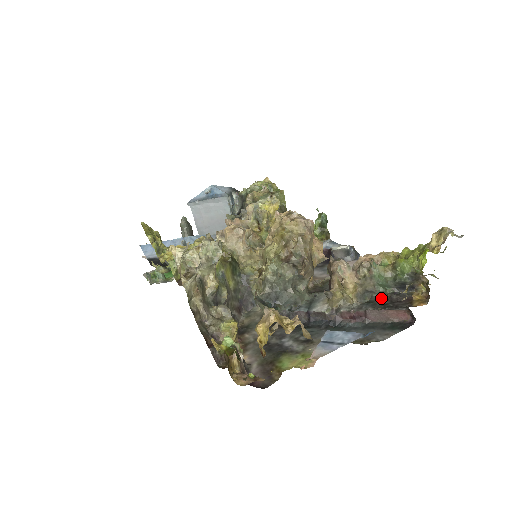
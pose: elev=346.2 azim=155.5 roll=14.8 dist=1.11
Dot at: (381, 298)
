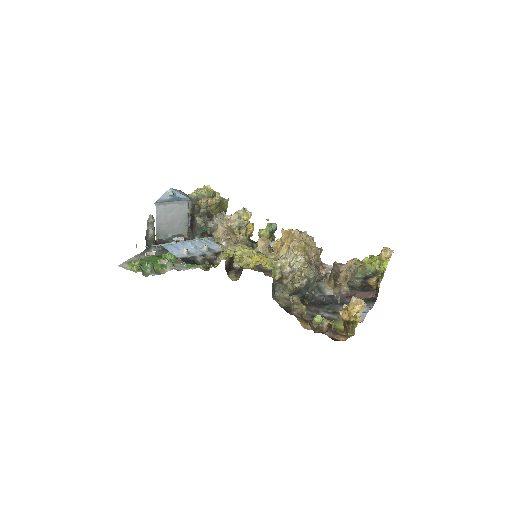
Dot at: (355, 285)
